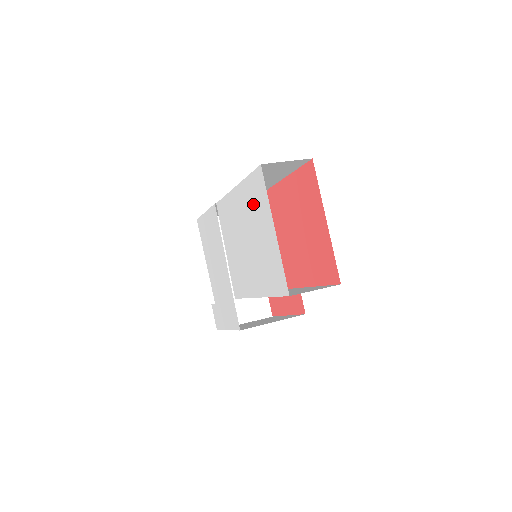
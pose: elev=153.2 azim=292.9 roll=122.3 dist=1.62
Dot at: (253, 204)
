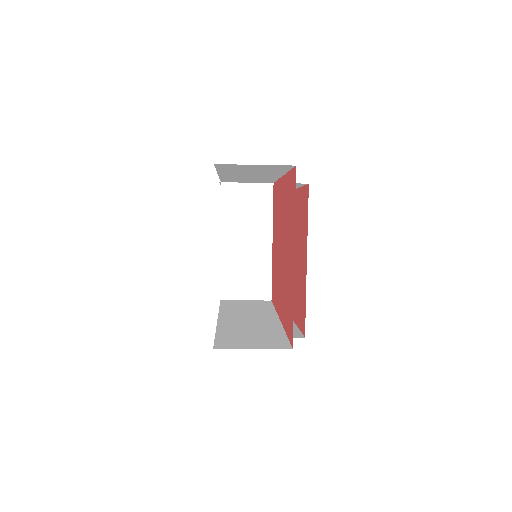
Dot at: occluded
